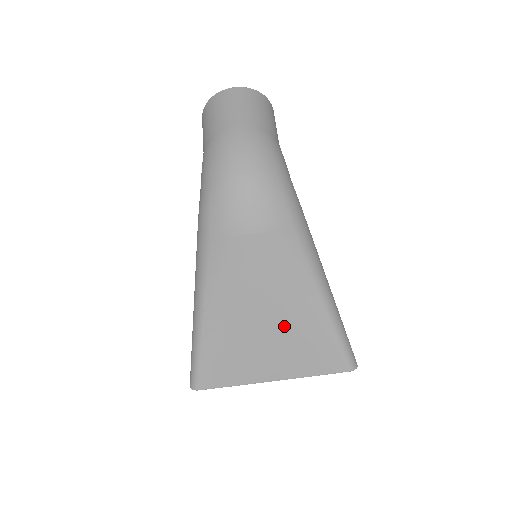
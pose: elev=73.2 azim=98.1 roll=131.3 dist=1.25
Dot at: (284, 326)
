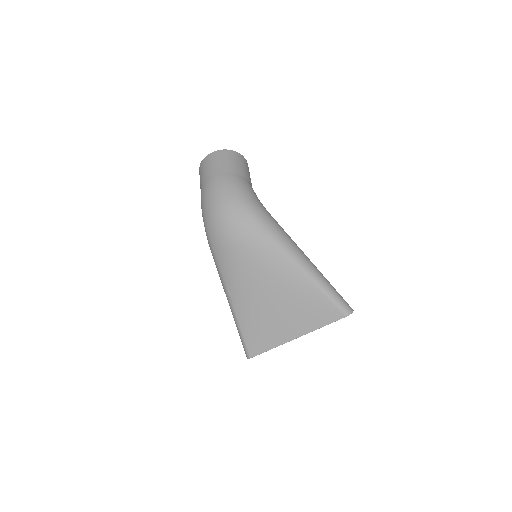
Dot at: (284, 297)
